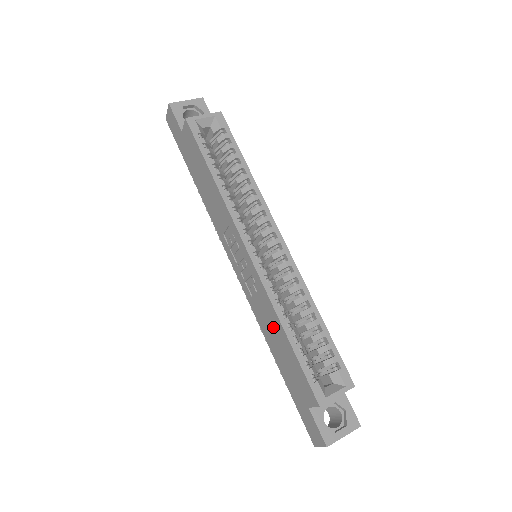
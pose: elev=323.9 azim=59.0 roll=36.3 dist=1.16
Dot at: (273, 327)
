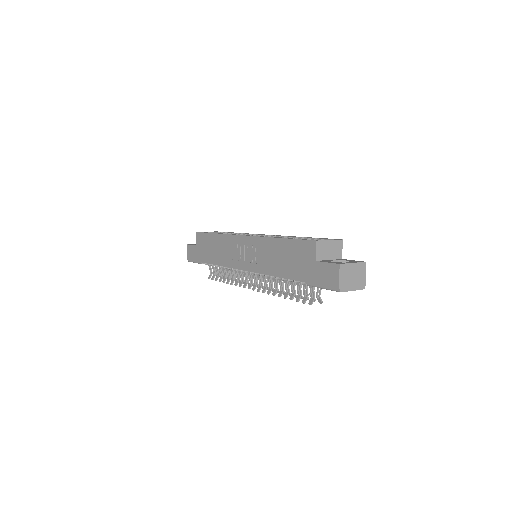
Dot at: (274, 253)
